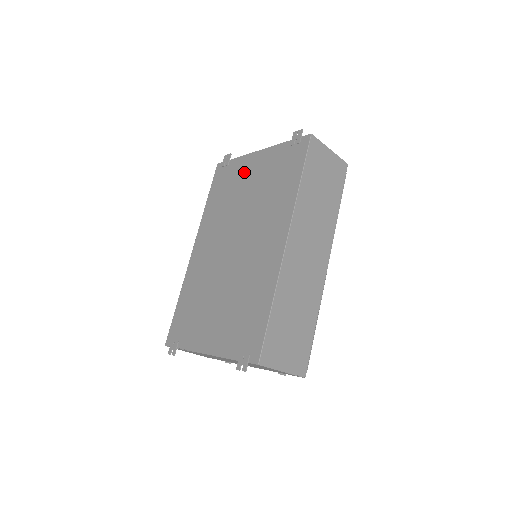
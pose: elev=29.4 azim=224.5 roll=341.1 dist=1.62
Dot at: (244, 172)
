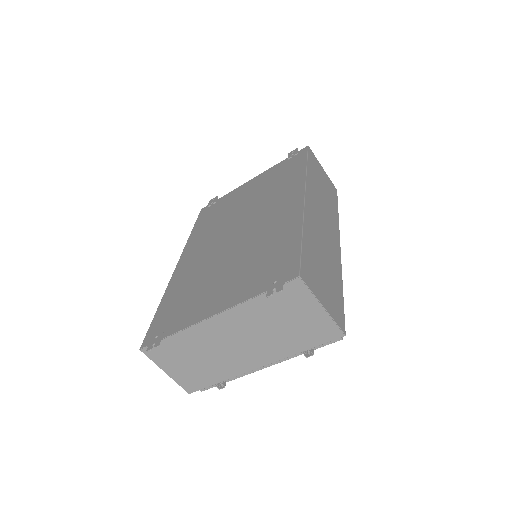
Dot at: (237, 195)
